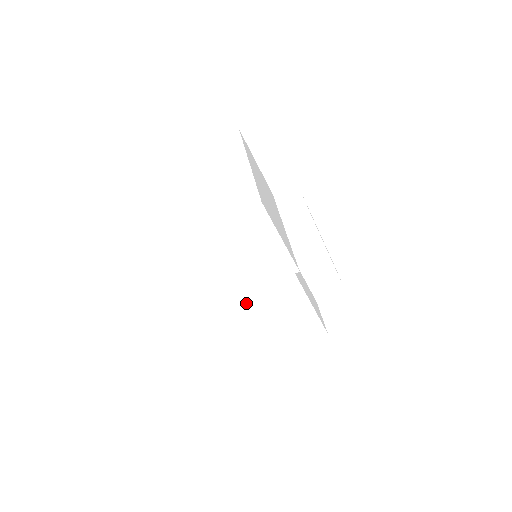
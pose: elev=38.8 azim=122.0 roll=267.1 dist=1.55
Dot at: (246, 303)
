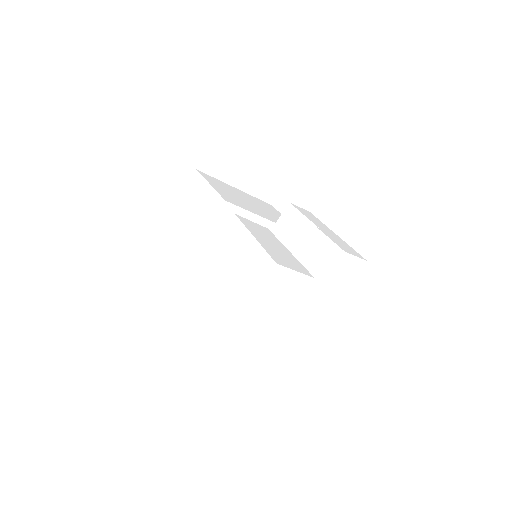
Dot at: (212, 263)
